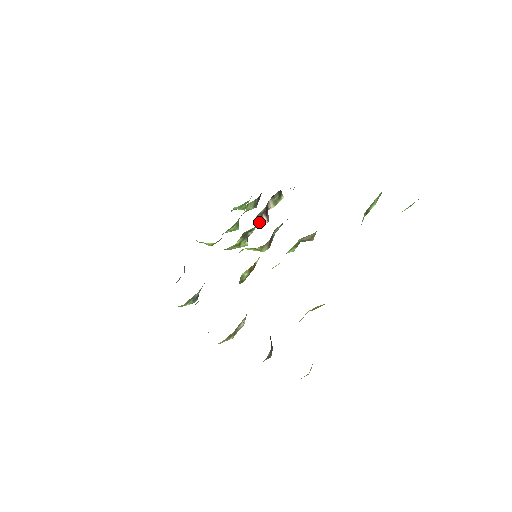
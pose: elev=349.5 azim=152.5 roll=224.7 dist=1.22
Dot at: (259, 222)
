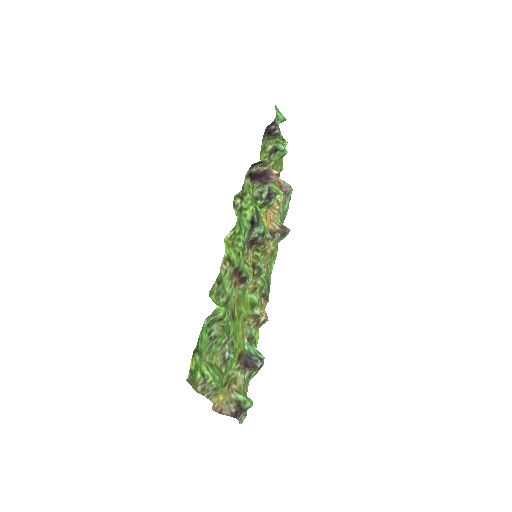
Dot at: (270, 182)
